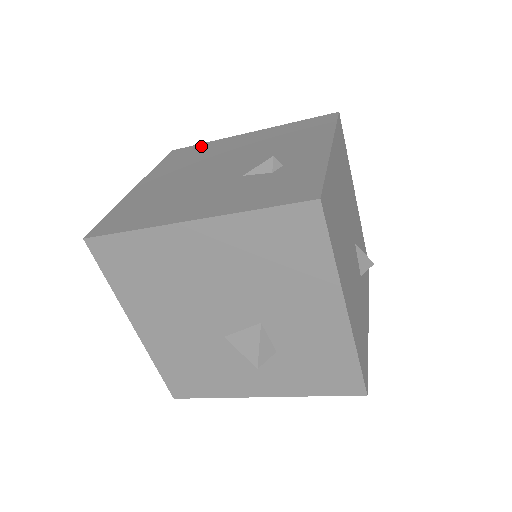
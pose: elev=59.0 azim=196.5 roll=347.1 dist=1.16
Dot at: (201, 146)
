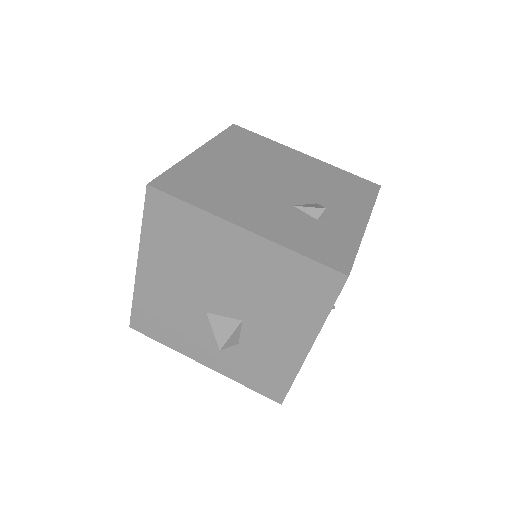
Dot at: (261, 139)
